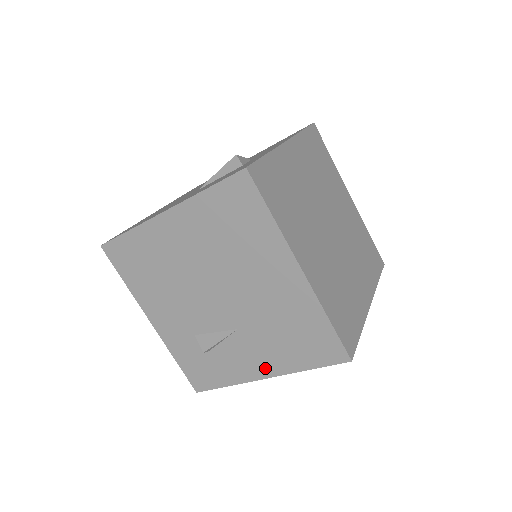
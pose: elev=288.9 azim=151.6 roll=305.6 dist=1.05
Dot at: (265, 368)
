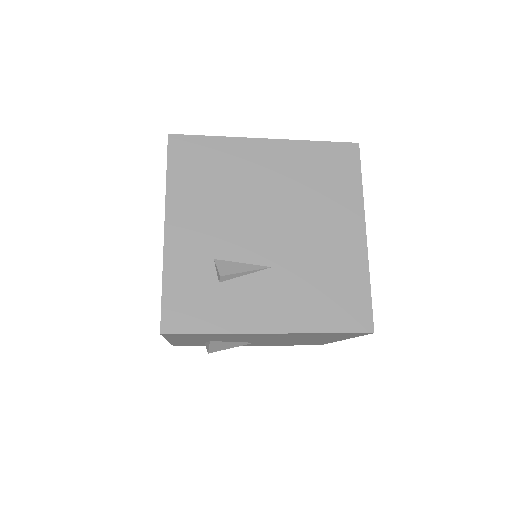
Dot at: (278, 320)
